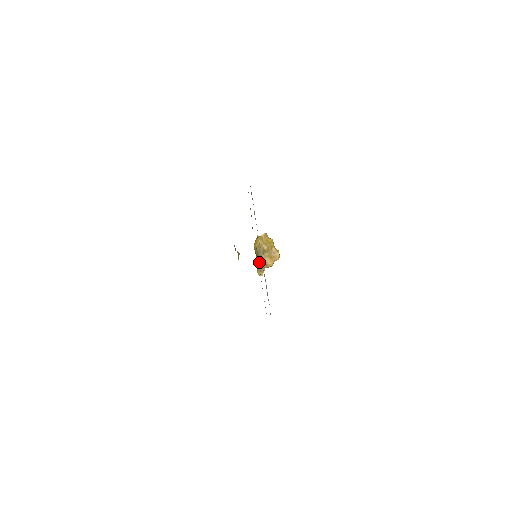
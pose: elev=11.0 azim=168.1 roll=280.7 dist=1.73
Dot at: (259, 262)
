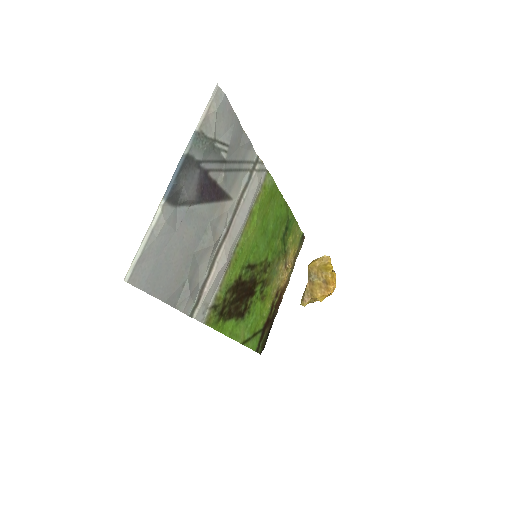
Dot at: (305, 288)
